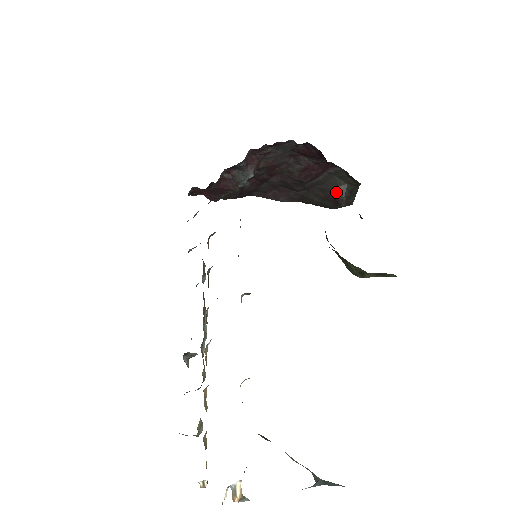
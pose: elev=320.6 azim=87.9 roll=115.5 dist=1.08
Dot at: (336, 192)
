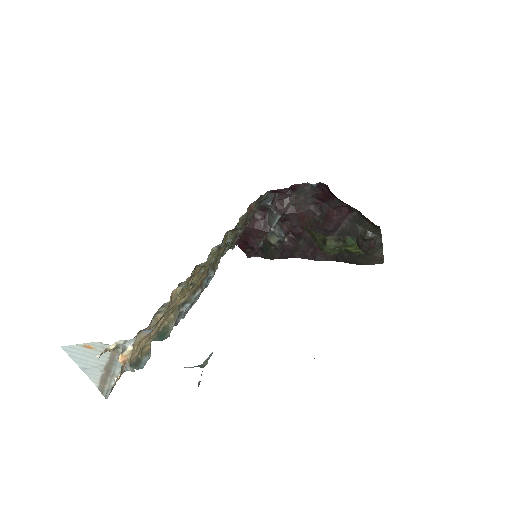
Dot at: (358, 239)
